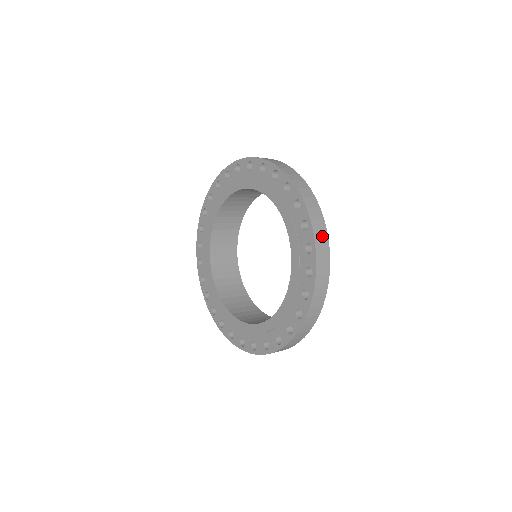
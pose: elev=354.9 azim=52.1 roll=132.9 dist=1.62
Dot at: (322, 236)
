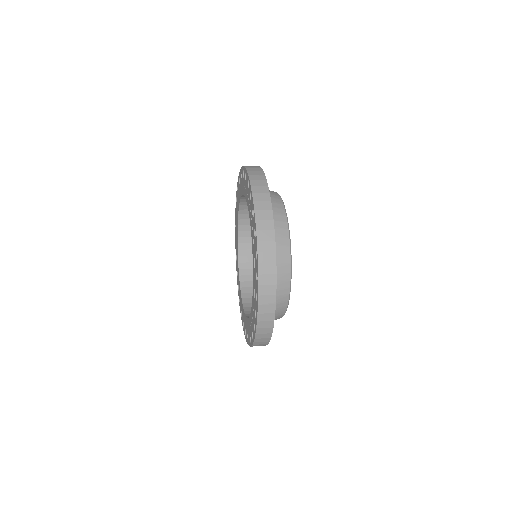
Dot at: (269, 292)
